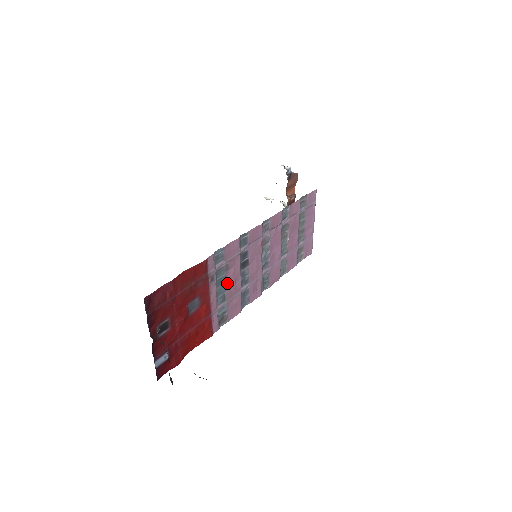
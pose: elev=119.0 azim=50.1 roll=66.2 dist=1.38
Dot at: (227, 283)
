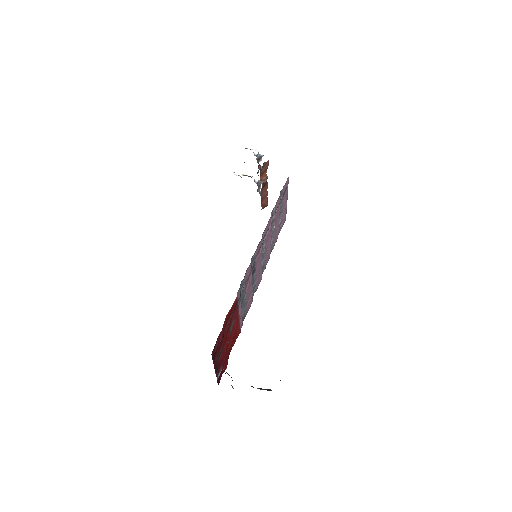
Dot at: (246, 294)
